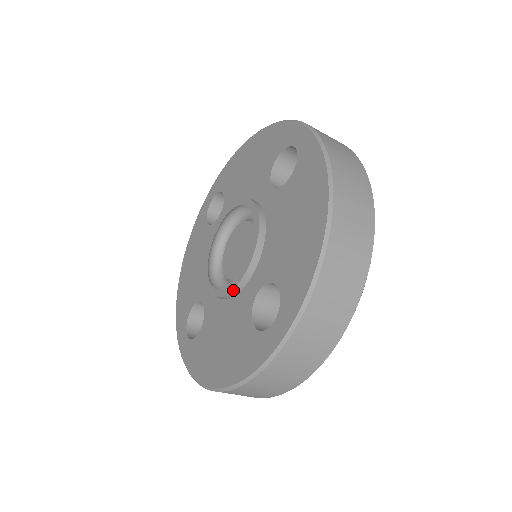
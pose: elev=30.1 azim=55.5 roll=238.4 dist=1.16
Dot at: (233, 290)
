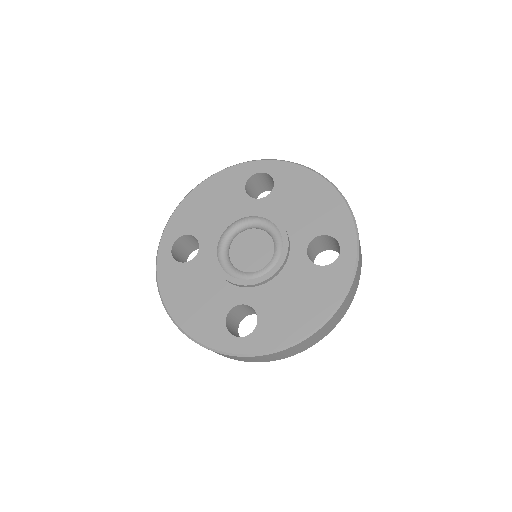
Dot at: (284, 262)
